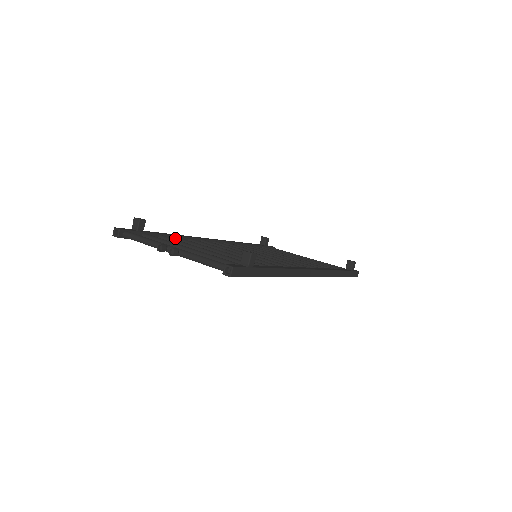
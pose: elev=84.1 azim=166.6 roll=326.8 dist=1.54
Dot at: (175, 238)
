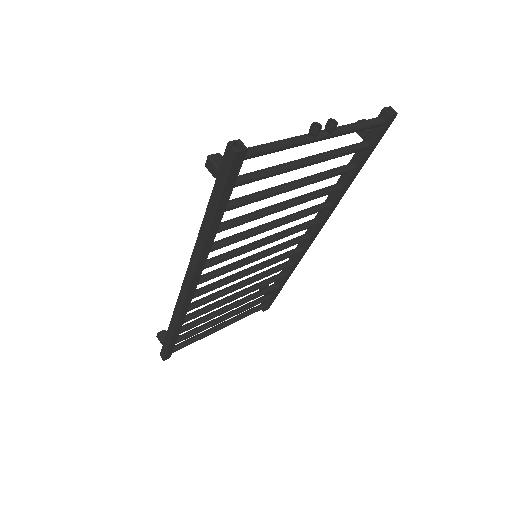
Dot at: occluded
